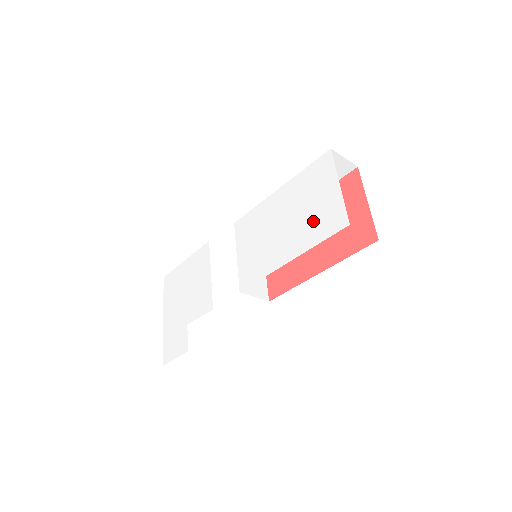
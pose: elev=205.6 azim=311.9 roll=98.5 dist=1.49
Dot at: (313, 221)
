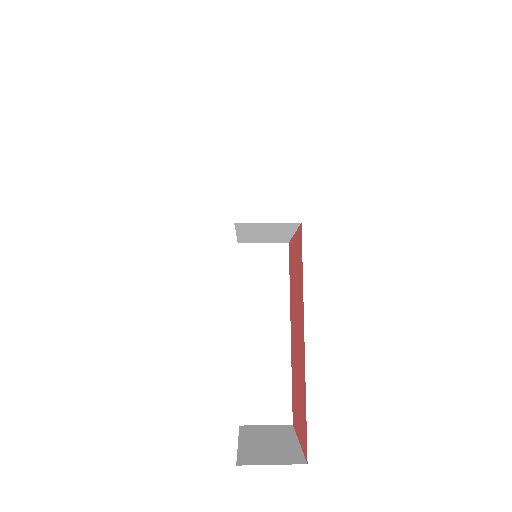
Dot at: occluded
